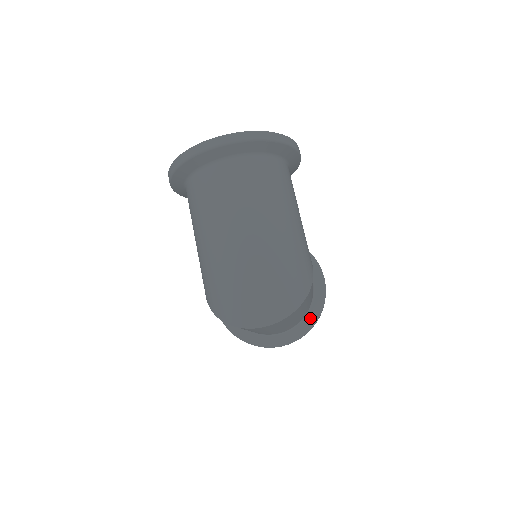
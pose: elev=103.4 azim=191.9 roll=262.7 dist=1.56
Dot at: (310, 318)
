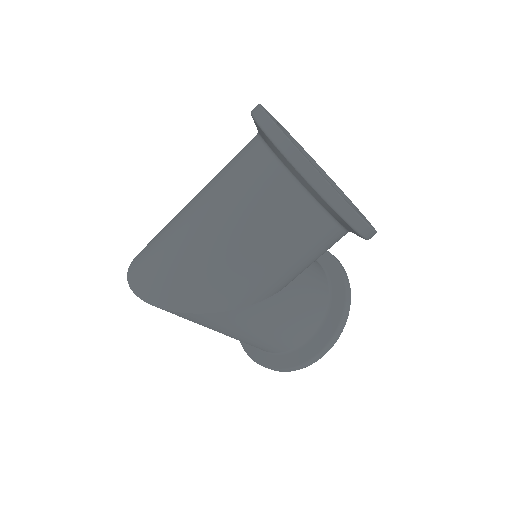
Dot at: (269, 359)
